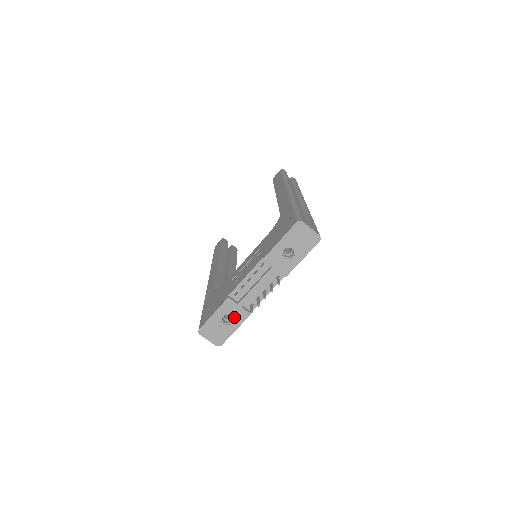
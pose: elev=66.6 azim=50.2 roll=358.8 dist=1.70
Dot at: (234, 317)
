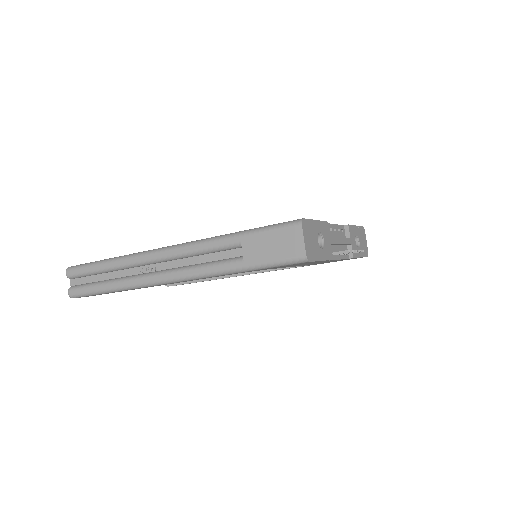
Dot at: (325, 245)
